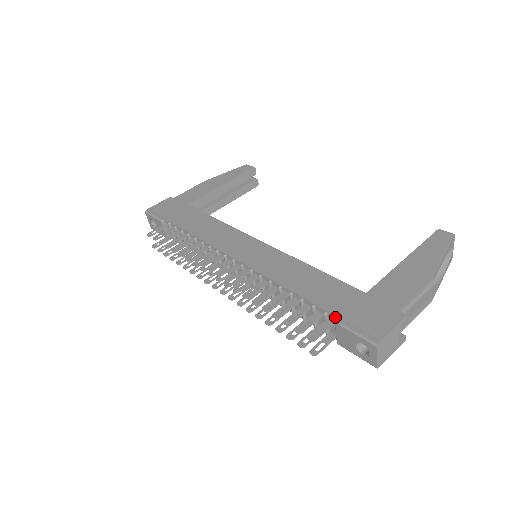
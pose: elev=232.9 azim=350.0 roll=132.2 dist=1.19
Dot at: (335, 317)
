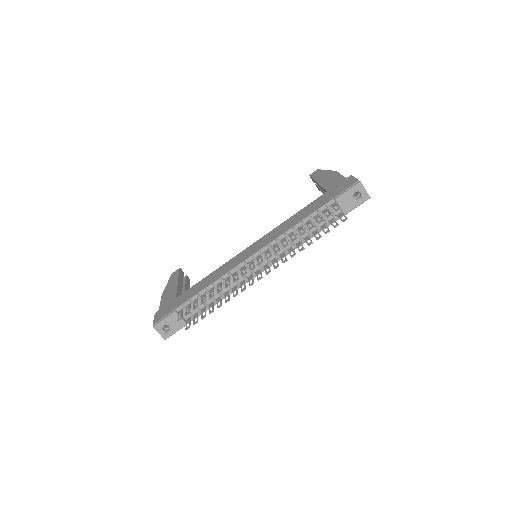
Dot at: (332, 200)
